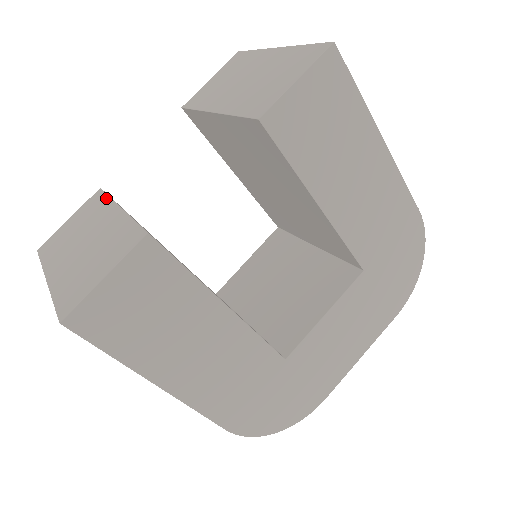
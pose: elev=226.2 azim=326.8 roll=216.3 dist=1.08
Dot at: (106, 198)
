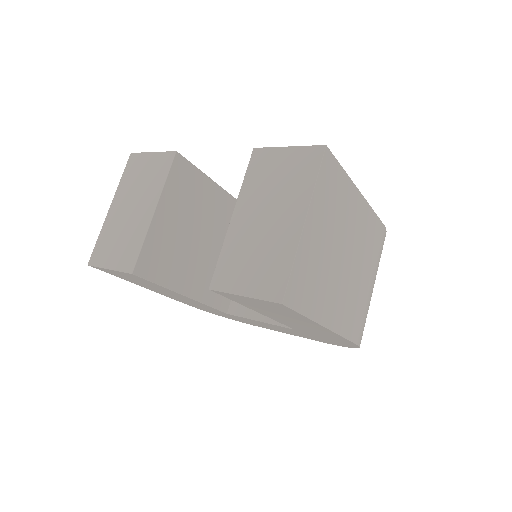
Dot at: (164, 179)
